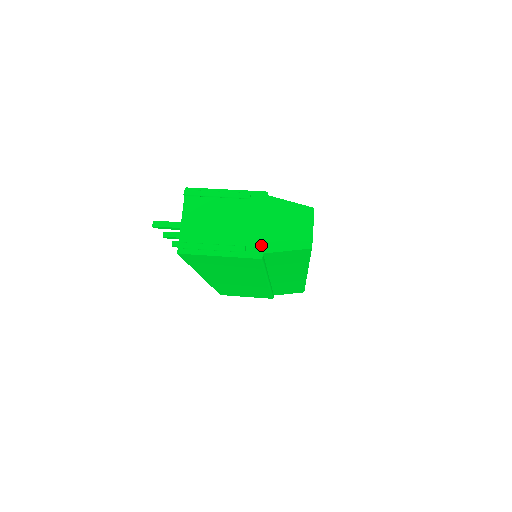
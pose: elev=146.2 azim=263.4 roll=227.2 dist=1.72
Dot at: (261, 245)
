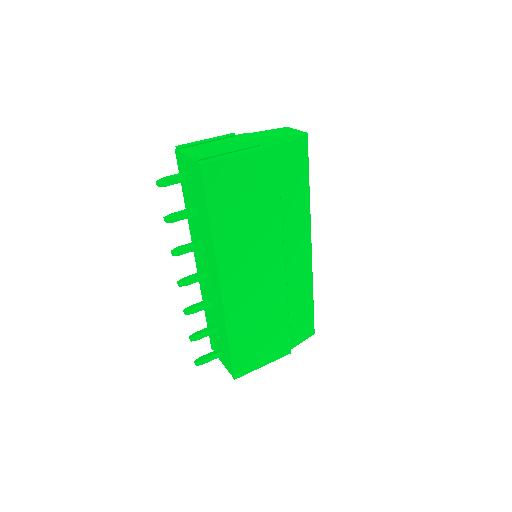
Dot at: (268, 143)
